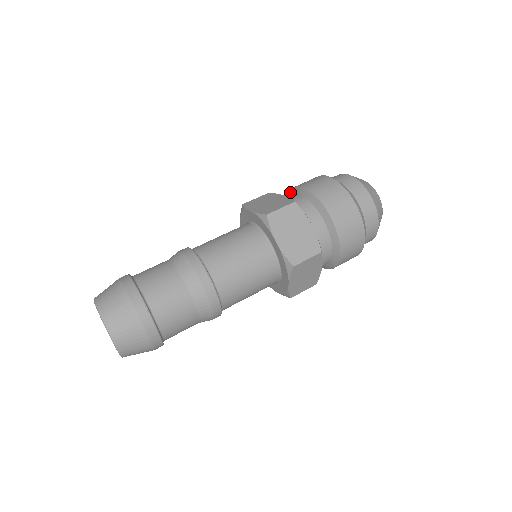
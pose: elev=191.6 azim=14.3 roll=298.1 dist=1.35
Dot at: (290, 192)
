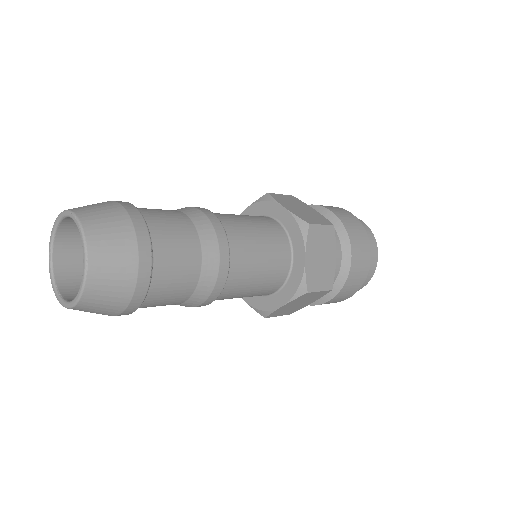
Dot at: occluded
